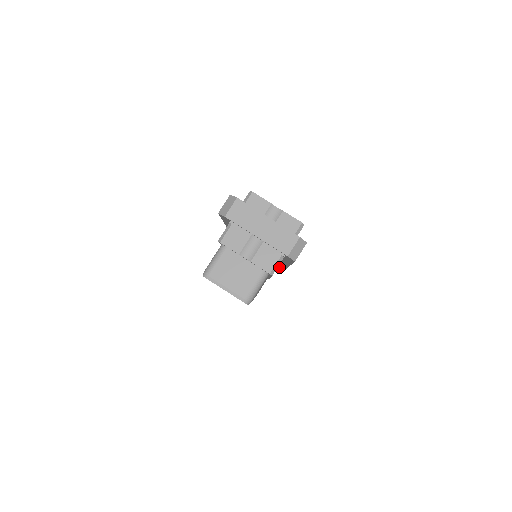
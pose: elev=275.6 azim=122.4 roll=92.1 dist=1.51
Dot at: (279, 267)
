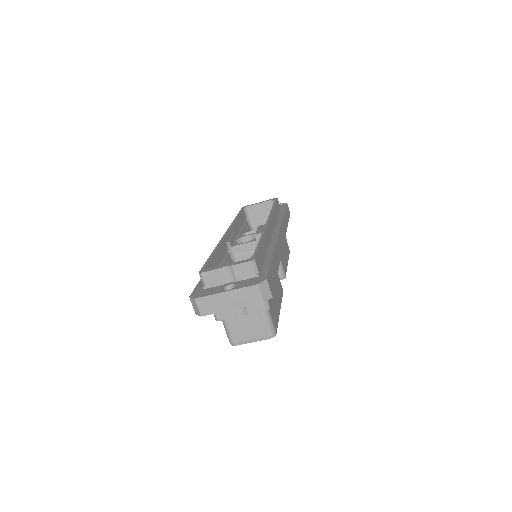
Dot at: occluded
